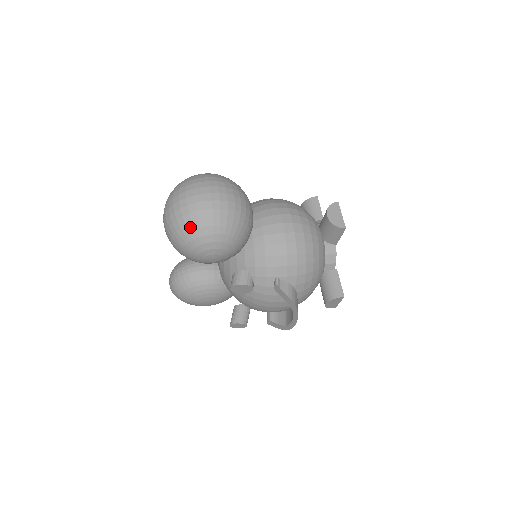
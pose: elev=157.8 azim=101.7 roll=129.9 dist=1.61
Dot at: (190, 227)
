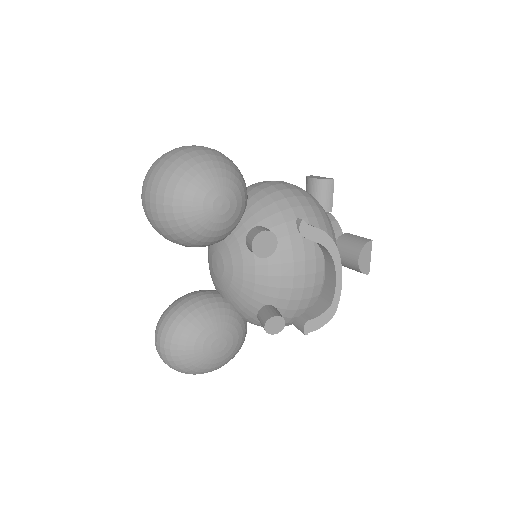
Dot at: (185, 167)
